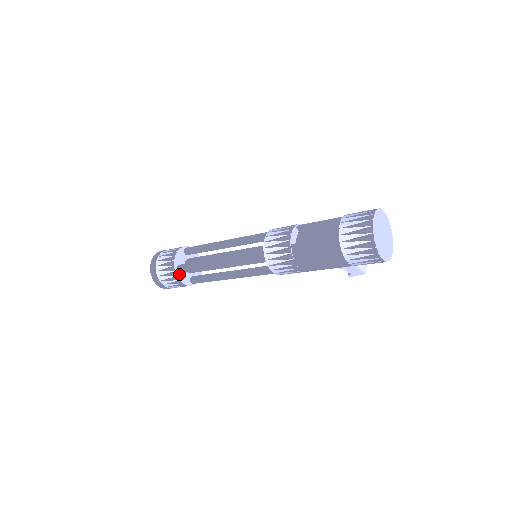
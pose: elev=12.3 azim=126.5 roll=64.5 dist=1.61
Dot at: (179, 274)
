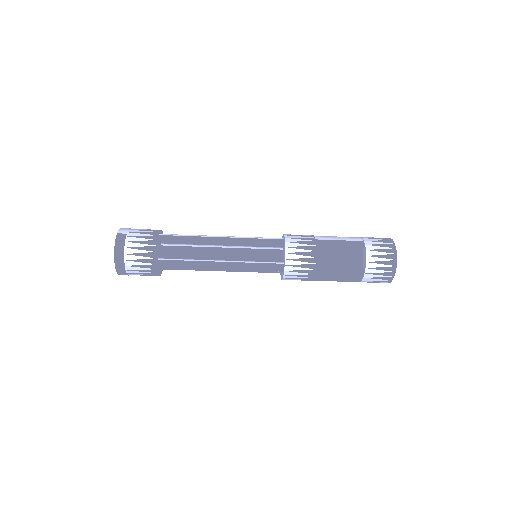
Dot at: (158, 269)
